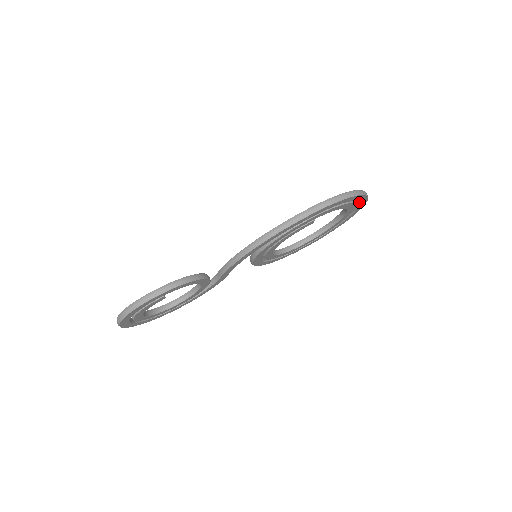
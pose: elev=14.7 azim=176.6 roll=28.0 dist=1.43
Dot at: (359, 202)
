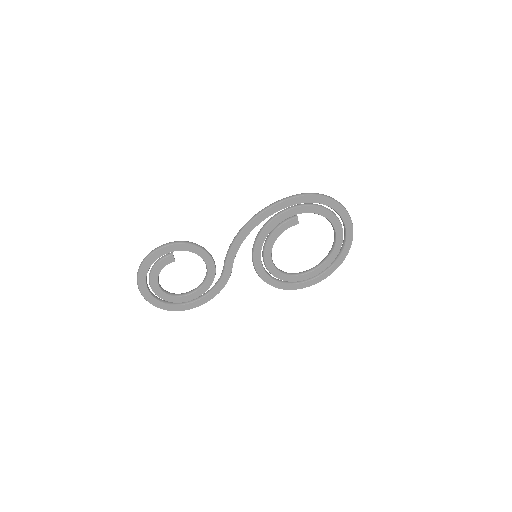
Dot at: (342, 218)
